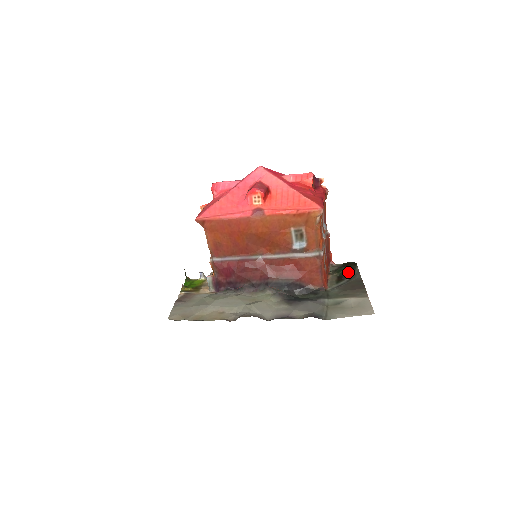
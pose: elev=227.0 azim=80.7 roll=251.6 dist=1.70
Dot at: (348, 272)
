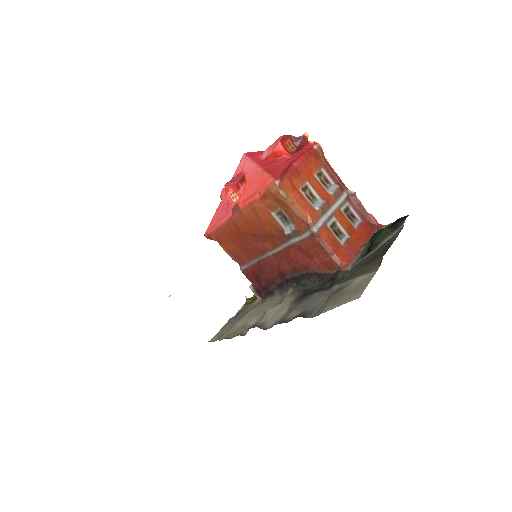
Dot at: (380, 236)
